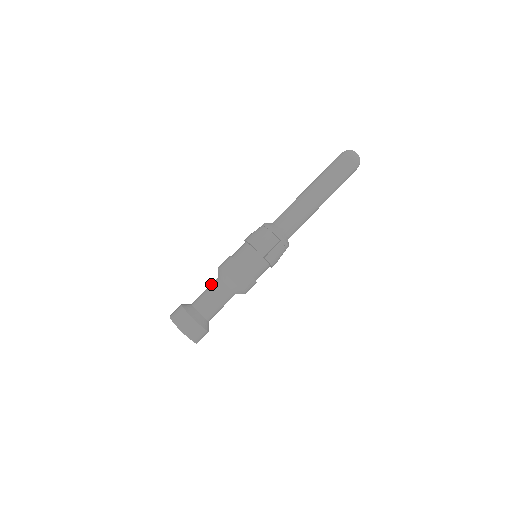
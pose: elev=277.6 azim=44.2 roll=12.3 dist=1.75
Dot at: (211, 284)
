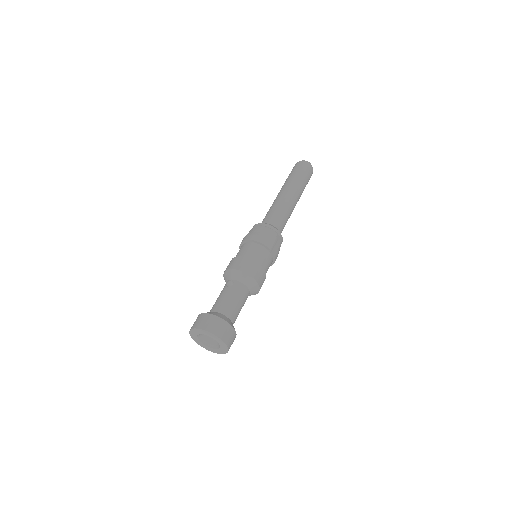
Dot at: (228, 287)
